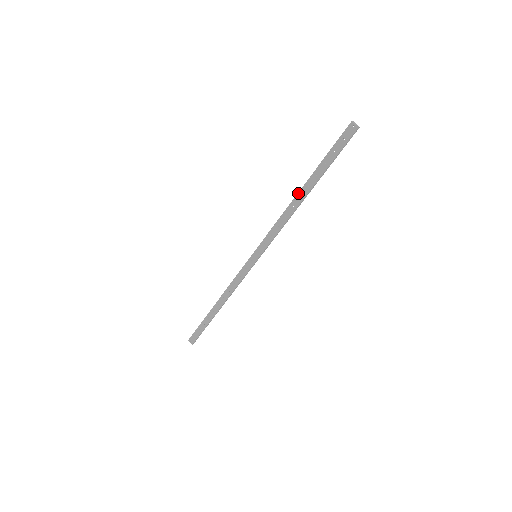
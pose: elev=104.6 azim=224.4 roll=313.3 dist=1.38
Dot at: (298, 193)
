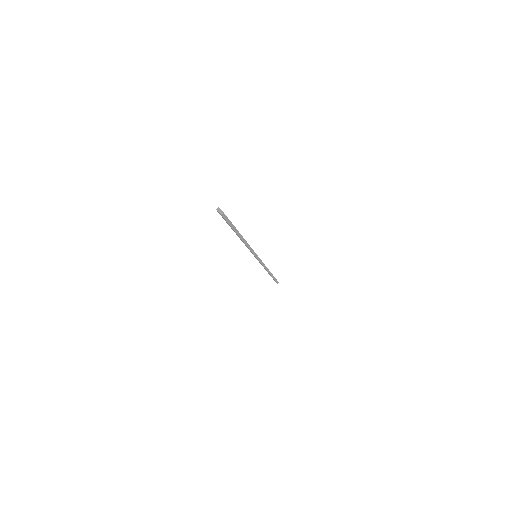
Dot at: occluded
